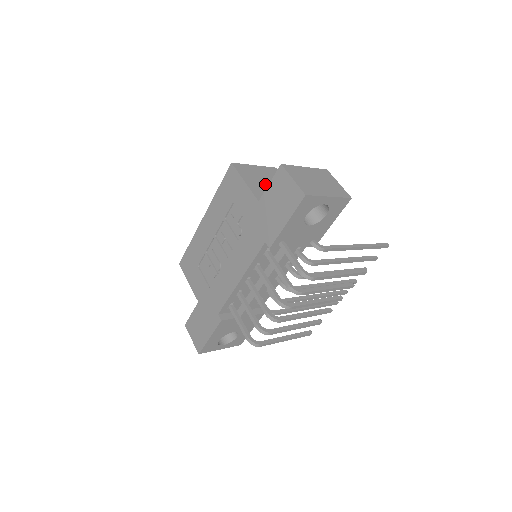
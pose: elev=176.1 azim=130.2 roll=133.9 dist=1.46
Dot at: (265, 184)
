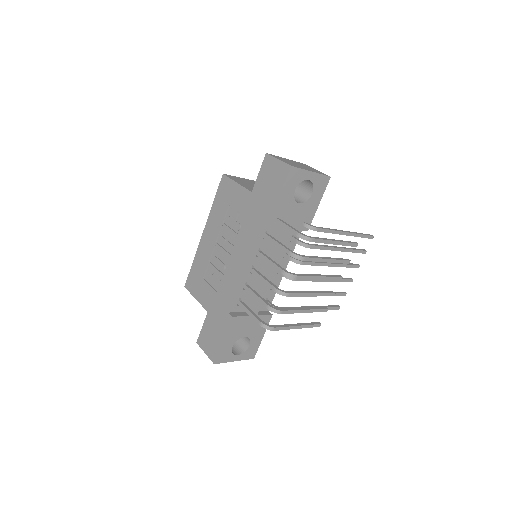
Dot at: occluded
